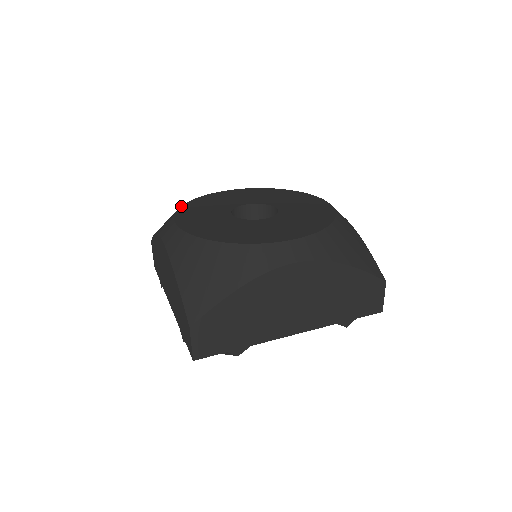
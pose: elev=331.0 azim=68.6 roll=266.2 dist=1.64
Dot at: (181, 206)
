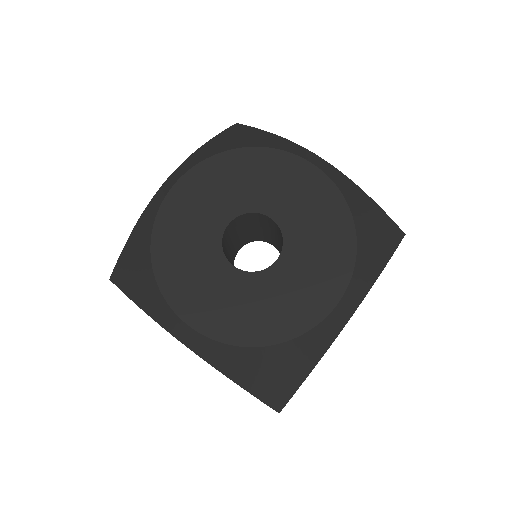
Dot at: (224, 151)
